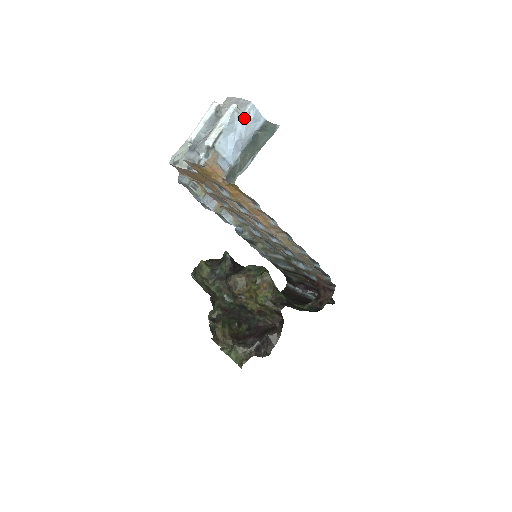
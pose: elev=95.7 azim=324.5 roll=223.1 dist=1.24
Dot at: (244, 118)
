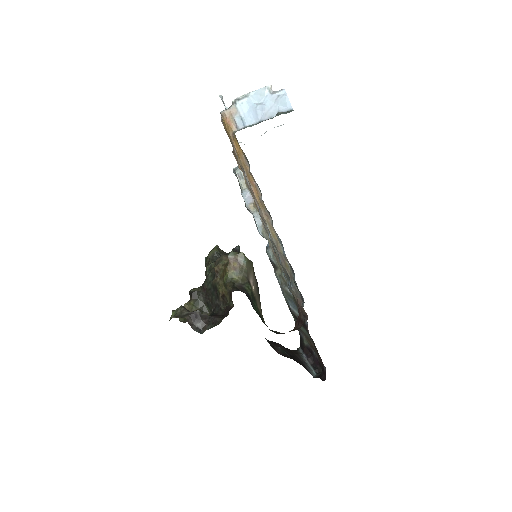
Dot at: (273, 97)
